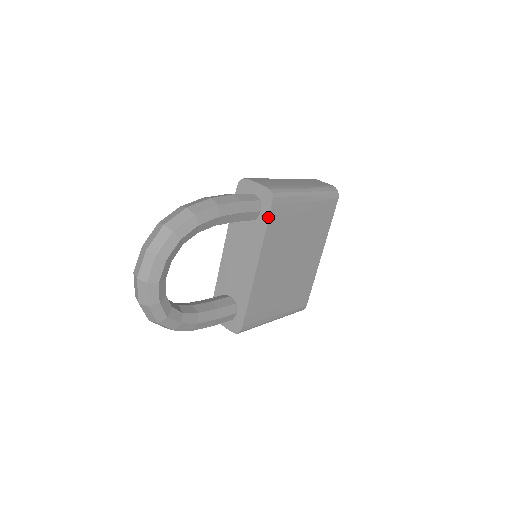
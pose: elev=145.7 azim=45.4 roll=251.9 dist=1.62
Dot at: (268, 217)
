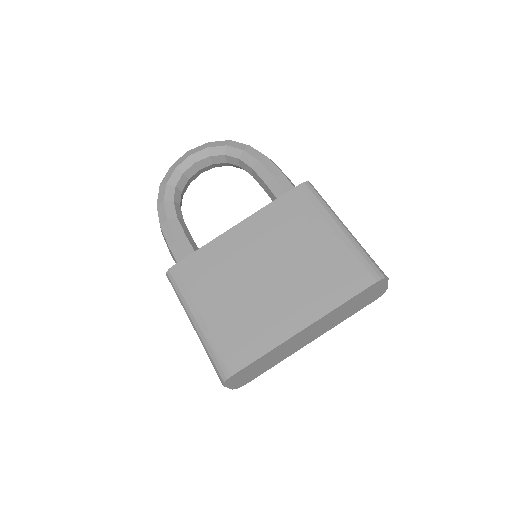
Dot at: (286, 193)
